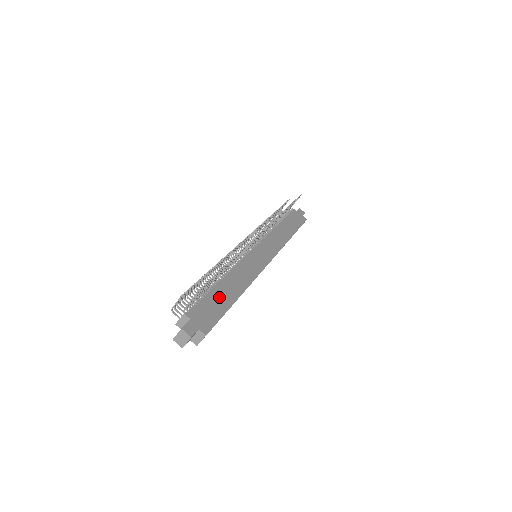
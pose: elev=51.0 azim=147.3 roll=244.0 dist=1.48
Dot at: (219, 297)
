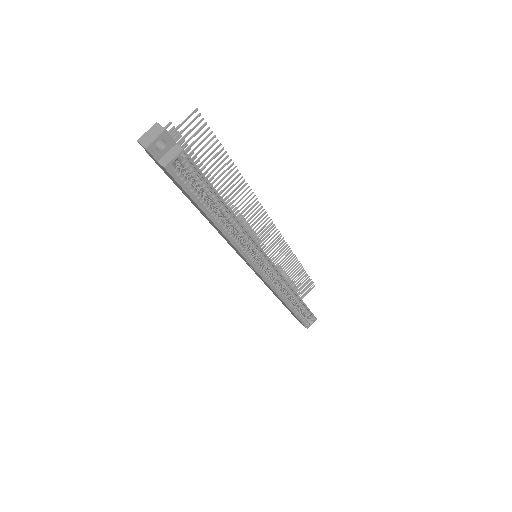
Dot at: occluded
